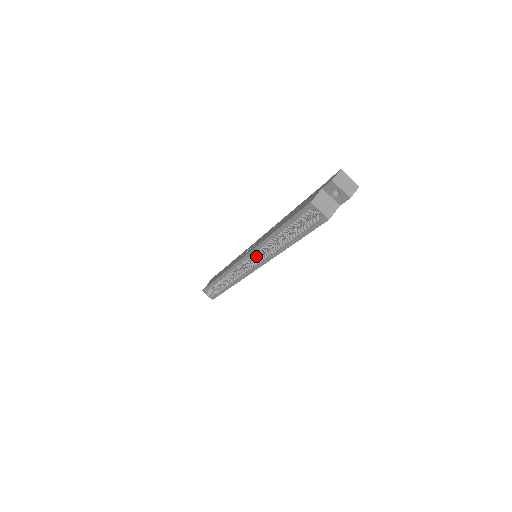
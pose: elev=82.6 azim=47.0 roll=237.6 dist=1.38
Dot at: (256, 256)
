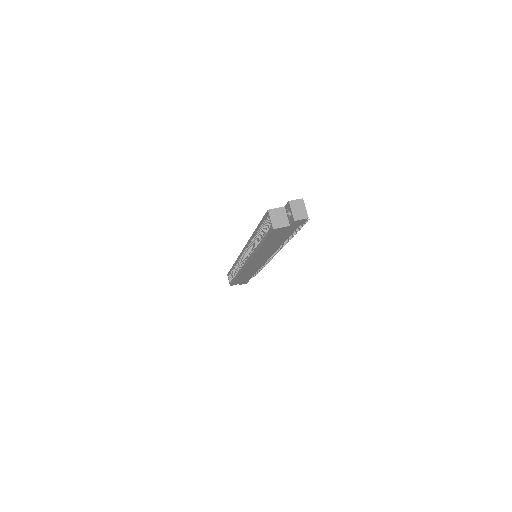
Dot at: occluded
